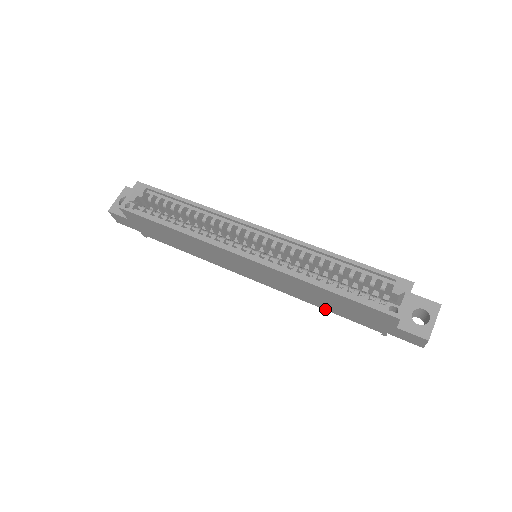
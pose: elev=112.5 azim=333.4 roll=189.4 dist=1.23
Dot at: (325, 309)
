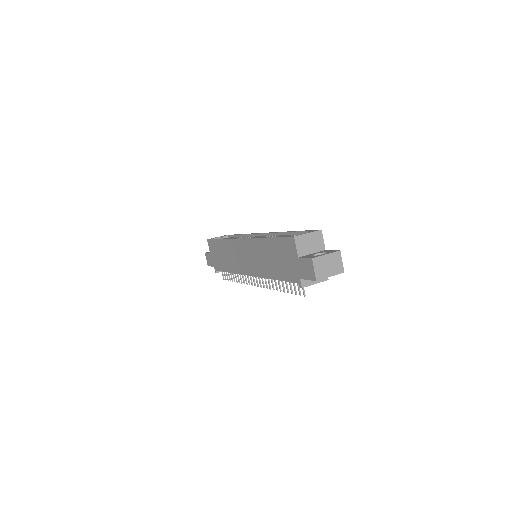
Dot at: (275, 279)
